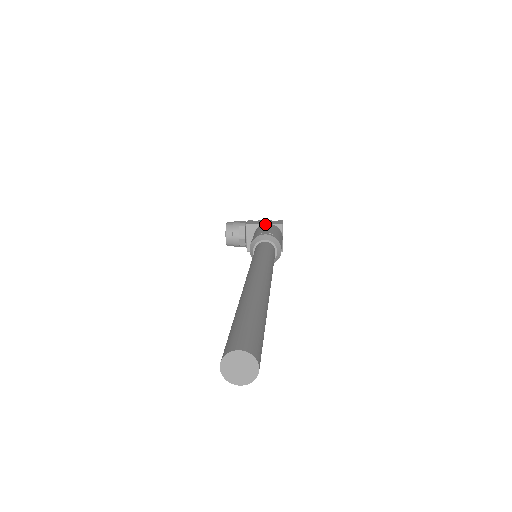
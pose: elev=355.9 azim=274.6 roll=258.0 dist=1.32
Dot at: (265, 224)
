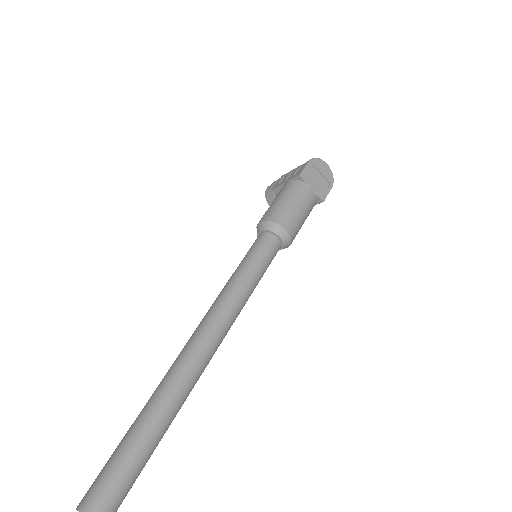
Dot at: (284, 185)
